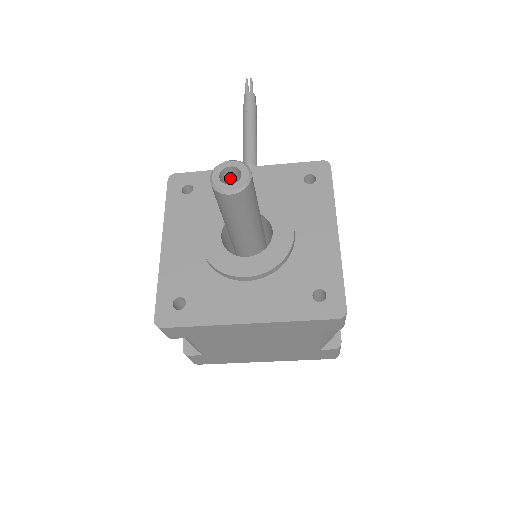
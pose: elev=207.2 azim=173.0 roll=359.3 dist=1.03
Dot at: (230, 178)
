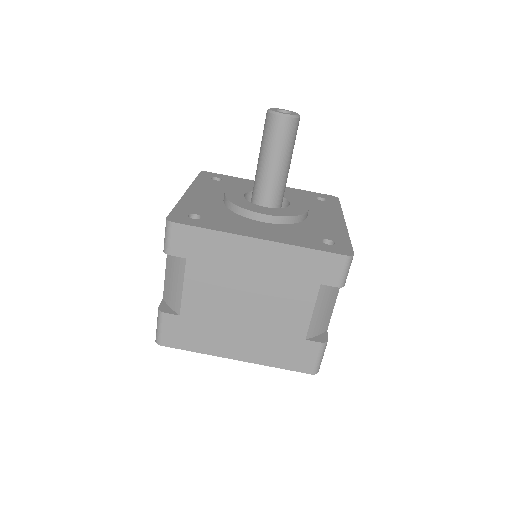
Dot at: occluded
